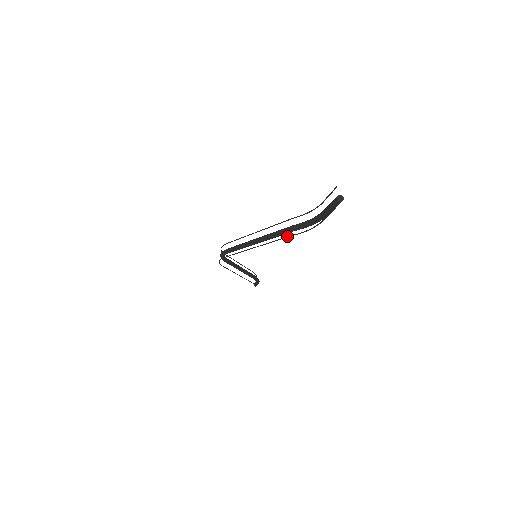
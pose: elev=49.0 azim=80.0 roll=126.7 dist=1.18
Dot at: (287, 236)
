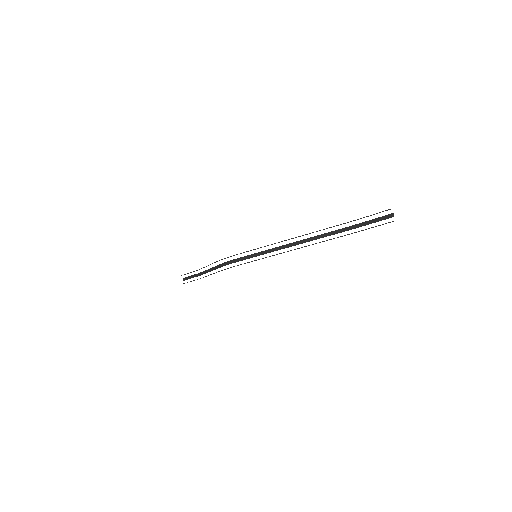
Dot at: (330, 239)
